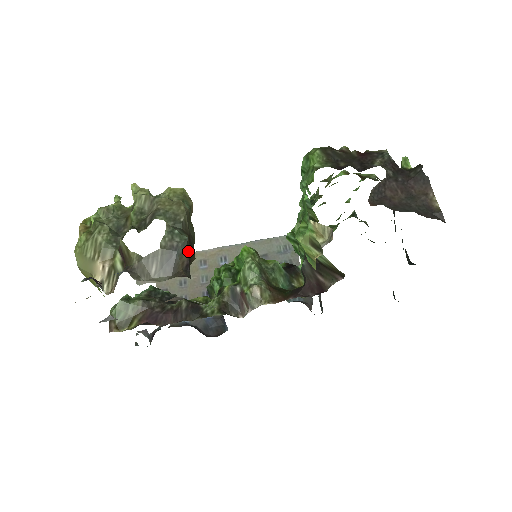
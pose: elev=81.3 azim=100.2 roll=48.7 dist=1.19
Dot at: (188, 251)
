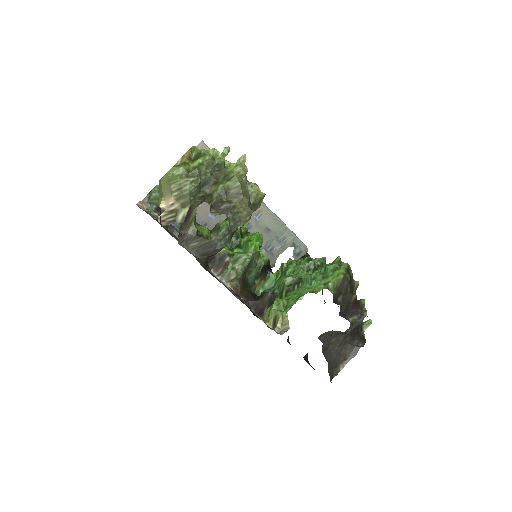
Dot at: (221, 249)
